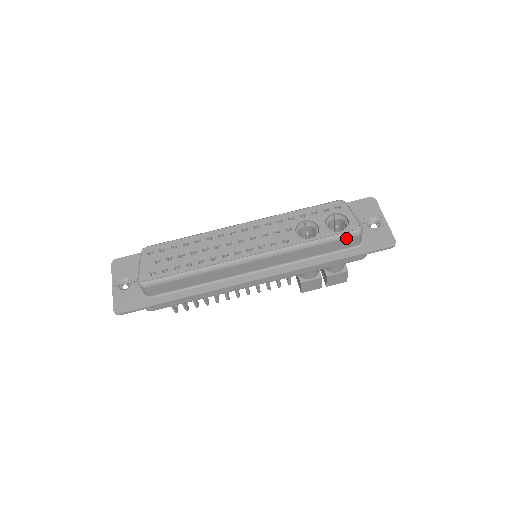
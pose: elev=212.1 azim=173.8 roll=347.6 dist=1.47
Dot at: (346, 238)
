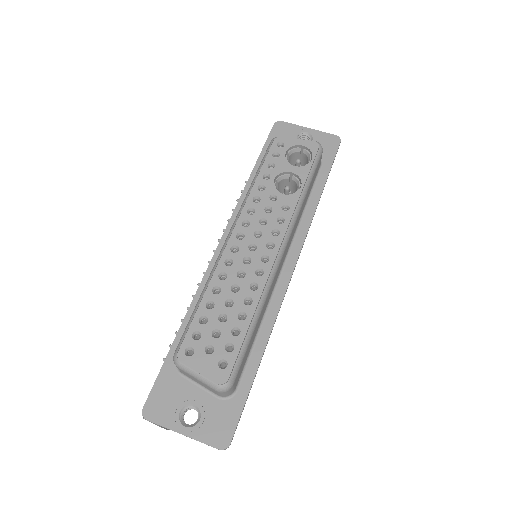
Dot at: (318, 162)
